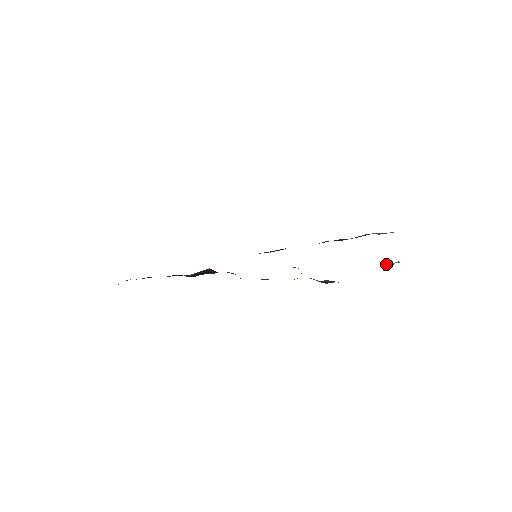
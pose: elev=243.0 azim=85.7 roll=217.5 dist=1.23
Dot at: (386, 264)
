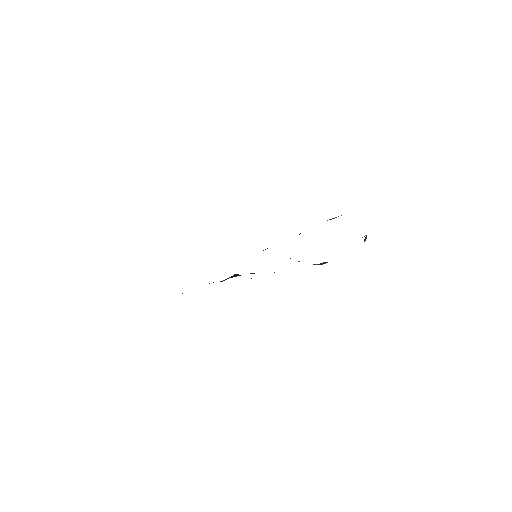
Dot at: (364, 240)
